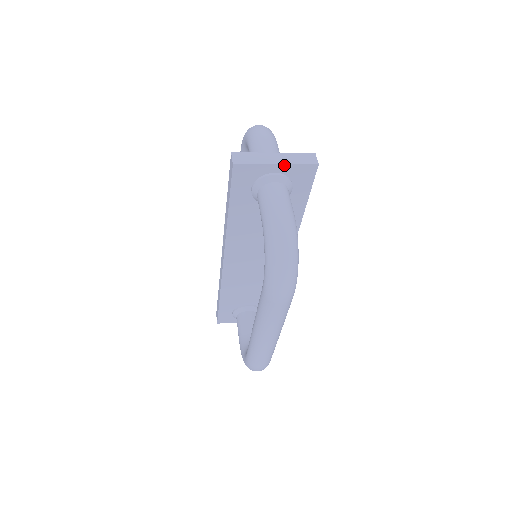
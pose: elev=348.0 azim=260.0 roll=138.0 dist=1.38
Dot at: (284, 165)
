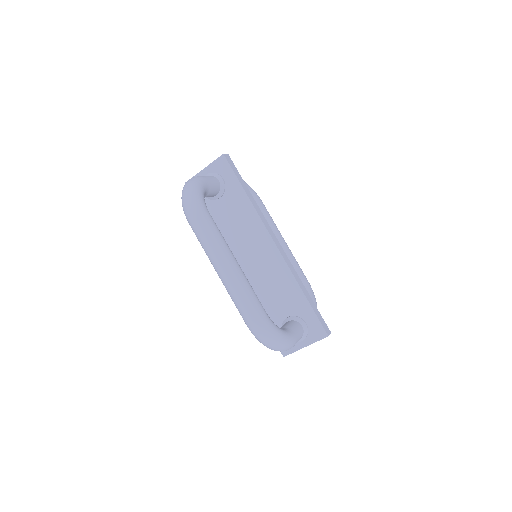
Dot at: (207, 167)
